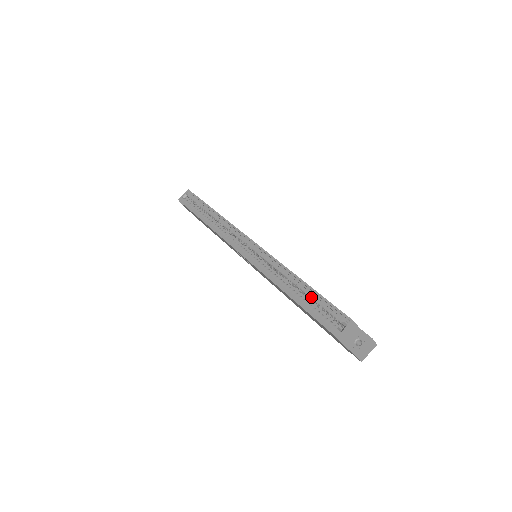
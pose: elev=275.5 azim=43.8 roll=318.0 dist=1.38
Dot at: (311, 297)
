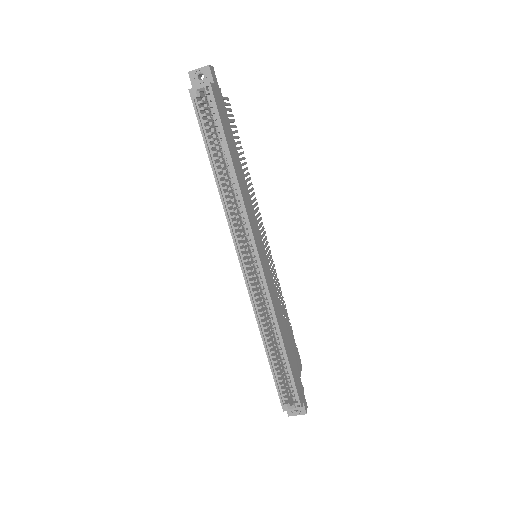
Dot at: (283, 365)
